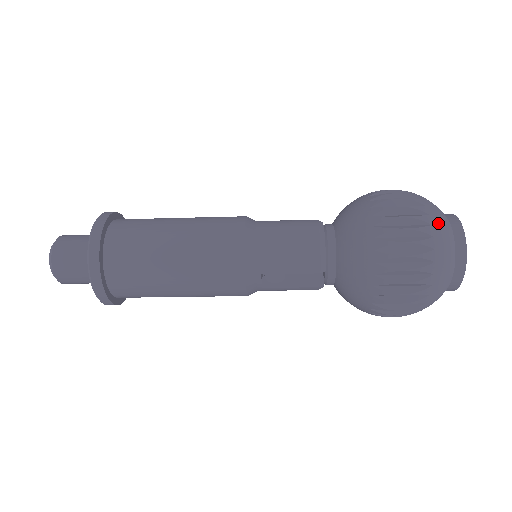
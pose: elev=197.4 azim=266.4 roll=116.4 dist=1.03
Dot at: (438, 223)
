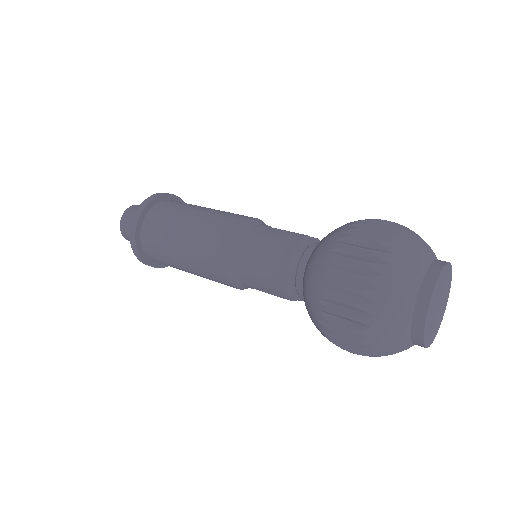
Dot at: (384, 312)
